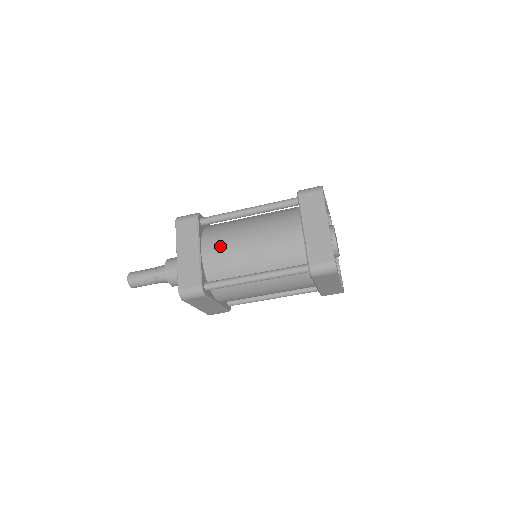
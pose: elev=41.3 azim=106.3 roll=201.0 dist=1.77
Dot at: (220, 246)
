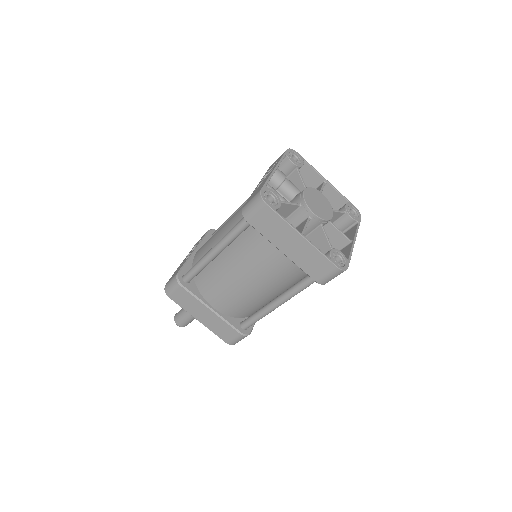
Dot at: (224, 297)
